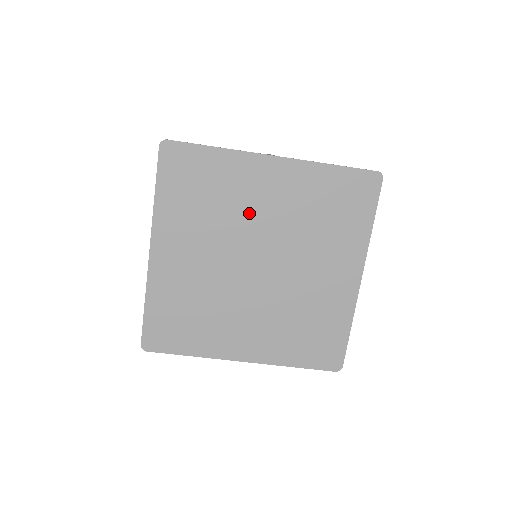
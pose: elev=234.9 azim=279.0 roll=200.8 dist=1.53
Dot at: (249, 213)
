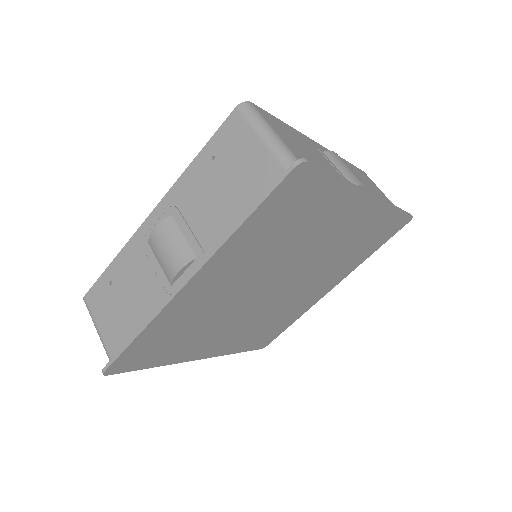
Dot at: (309, 245)
